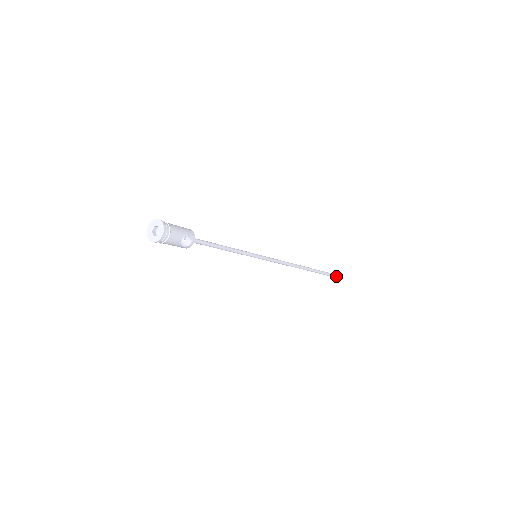
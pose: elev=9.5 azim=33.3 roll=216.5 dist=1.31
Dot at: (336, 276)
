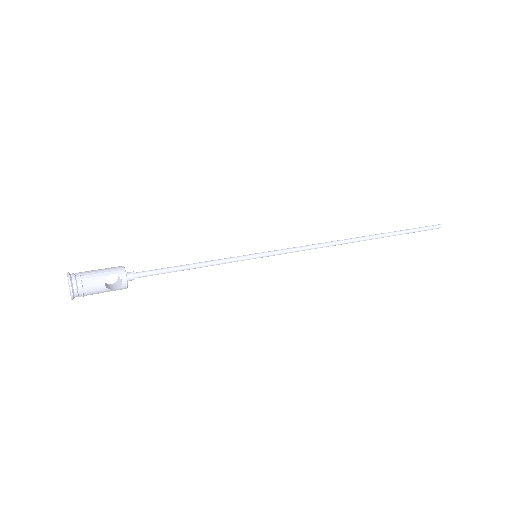
Dot at: (439, 226)
